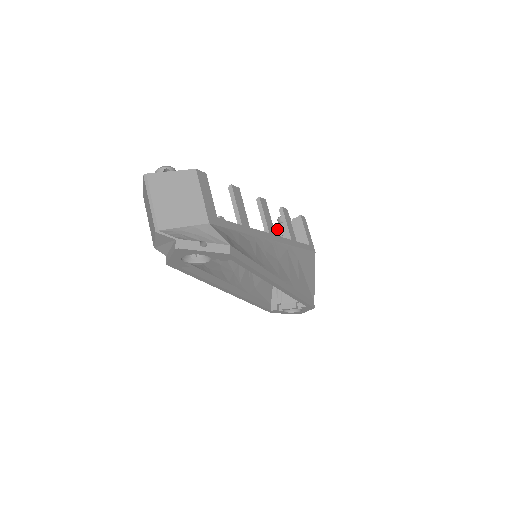
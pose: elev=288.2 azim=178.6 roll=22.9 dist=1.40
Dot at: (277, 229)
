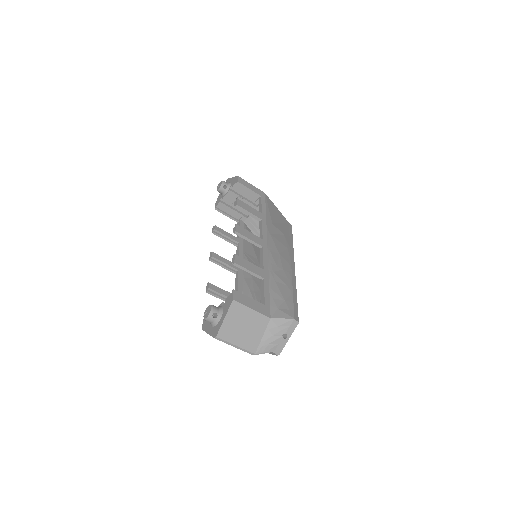
Dot at: (226, 200)
